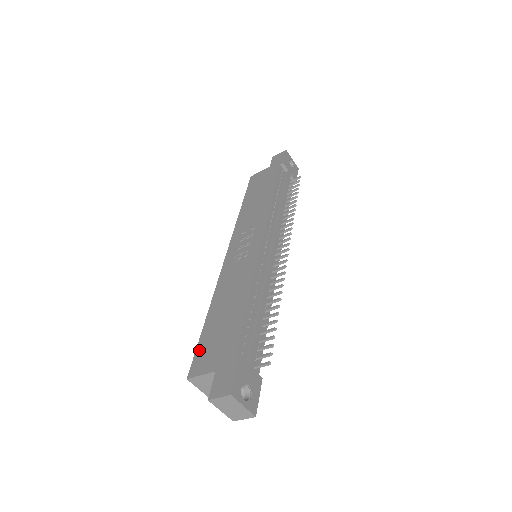
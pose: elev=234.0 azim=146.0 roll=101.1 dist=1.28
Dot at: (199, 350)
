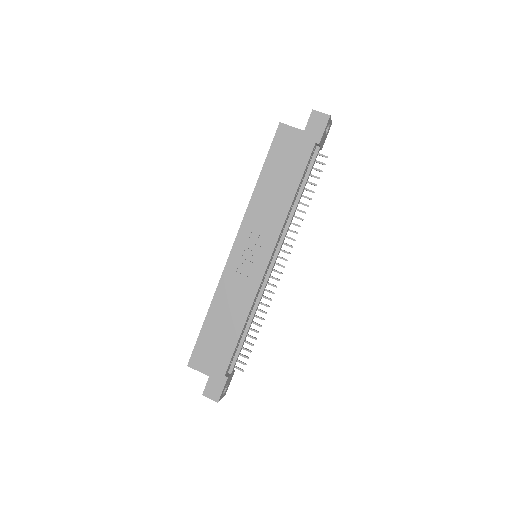
Dot at: (198, 347)
